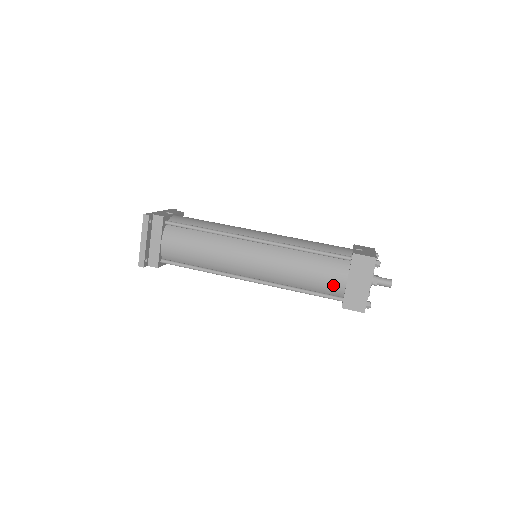
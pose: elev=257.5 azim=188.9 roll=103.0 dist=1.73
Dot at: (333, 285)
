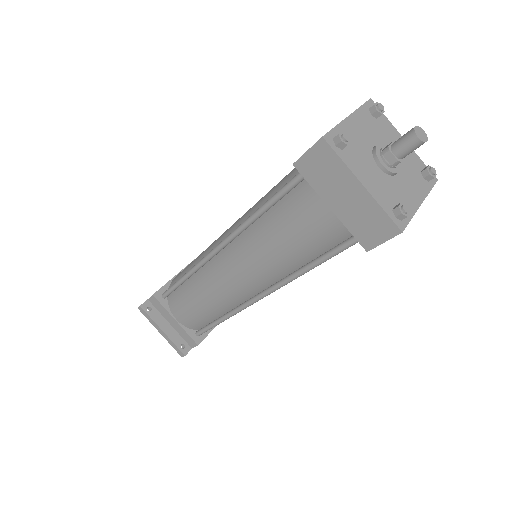
Dot at: (325, 229)
